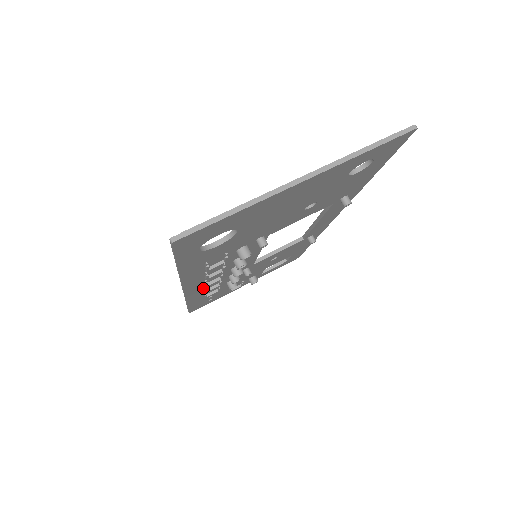
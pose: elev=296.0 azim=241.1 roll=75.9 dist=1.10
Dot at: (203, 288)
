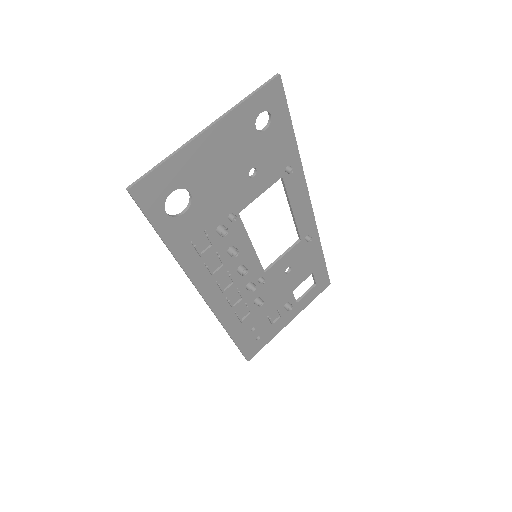
Dot at: (226, 301)
